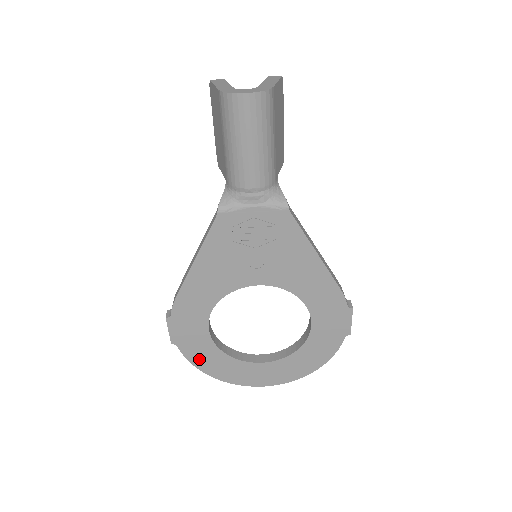
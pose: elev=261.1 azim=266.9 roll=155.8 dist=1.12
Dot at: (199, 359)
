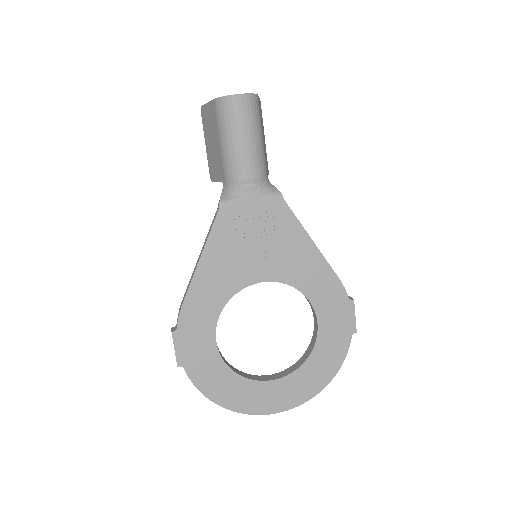
Dot at: (207, 383)
